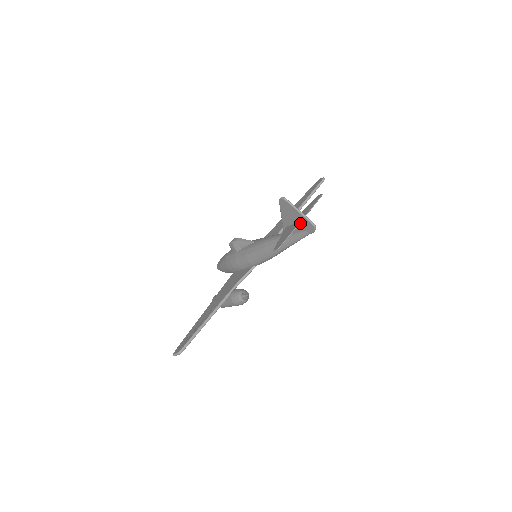
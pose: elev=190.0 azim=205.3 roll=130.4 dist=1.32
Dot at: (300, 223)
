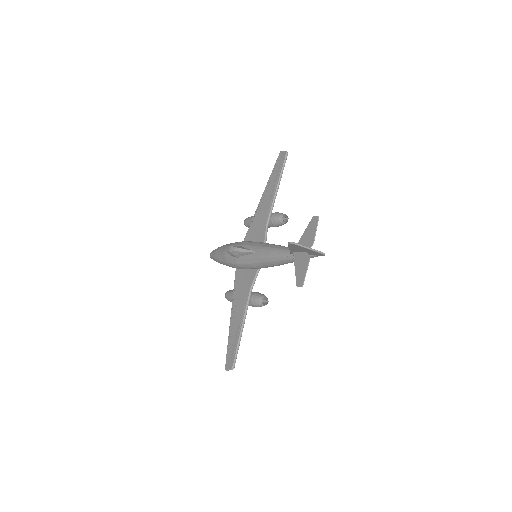
Dot at: (309, 252)
